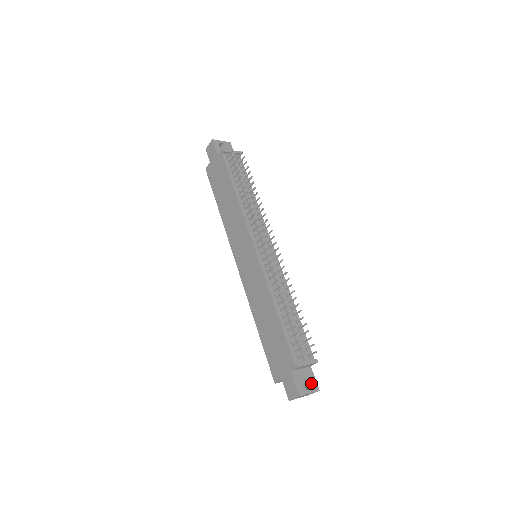
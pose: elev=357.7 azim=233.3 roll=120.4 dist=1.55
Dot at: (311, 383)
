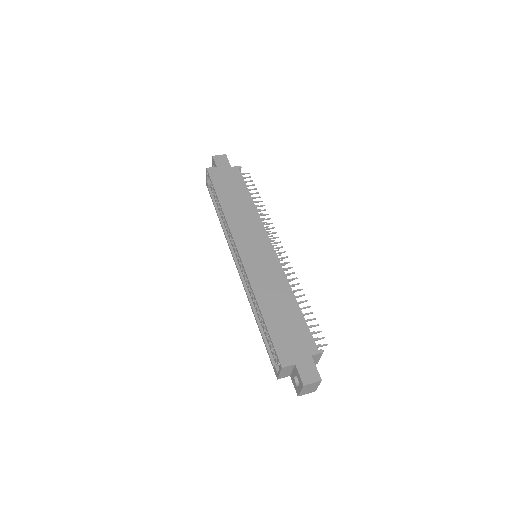
Dot at: occluded
